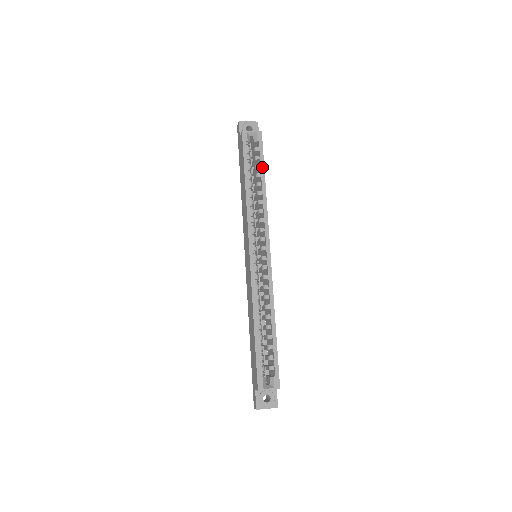
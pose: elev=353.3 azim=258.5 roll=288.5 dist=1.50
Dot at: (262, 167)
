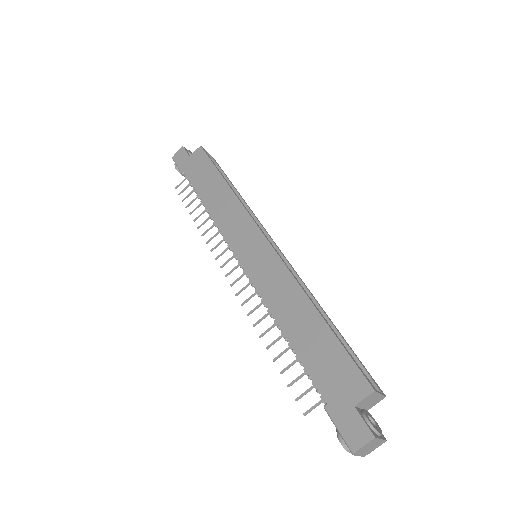
Dot at: (230, 181)
